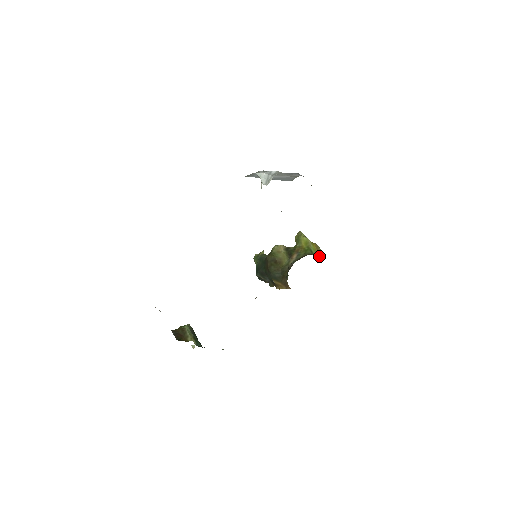
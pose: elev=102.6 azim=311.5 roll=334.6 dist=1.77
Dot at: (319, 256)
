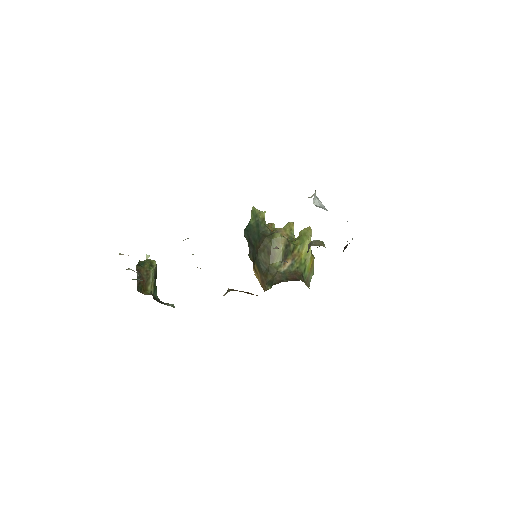
Dot at: (308, 279)
